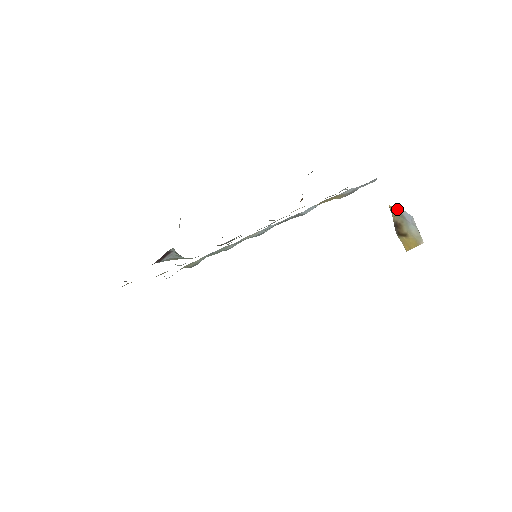
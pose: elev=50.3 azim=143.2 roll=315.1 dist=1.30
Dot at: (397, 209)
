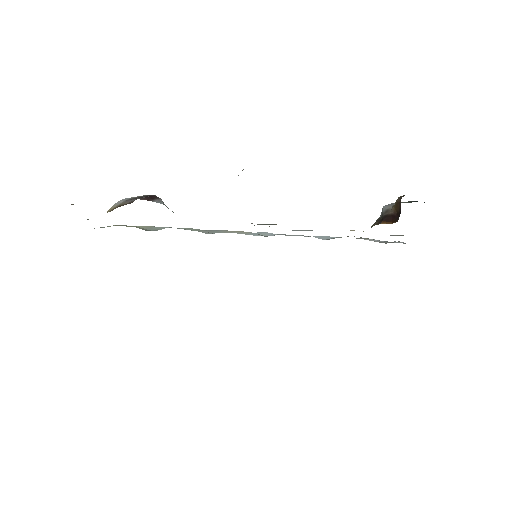
Dot at: occluded
